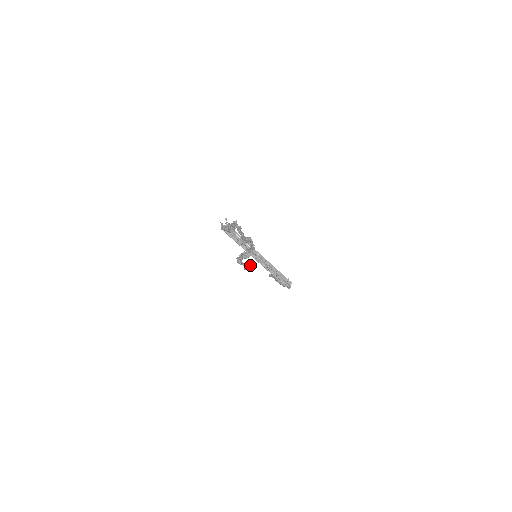
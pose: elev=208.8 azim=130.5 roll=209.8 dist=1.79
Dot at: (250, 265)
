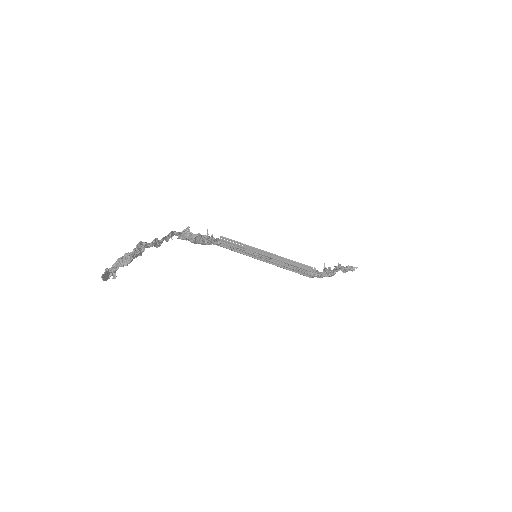
Dot at: (104, 272)
